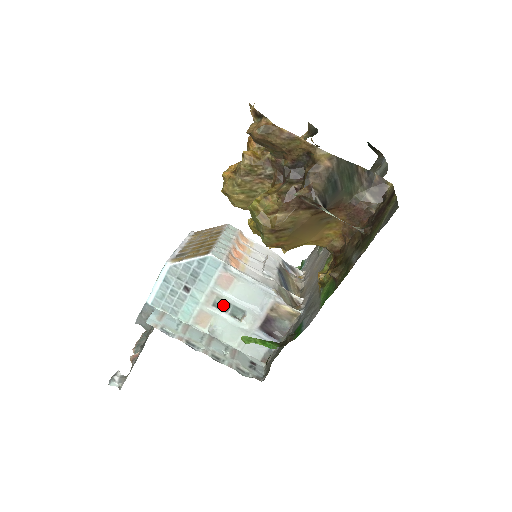
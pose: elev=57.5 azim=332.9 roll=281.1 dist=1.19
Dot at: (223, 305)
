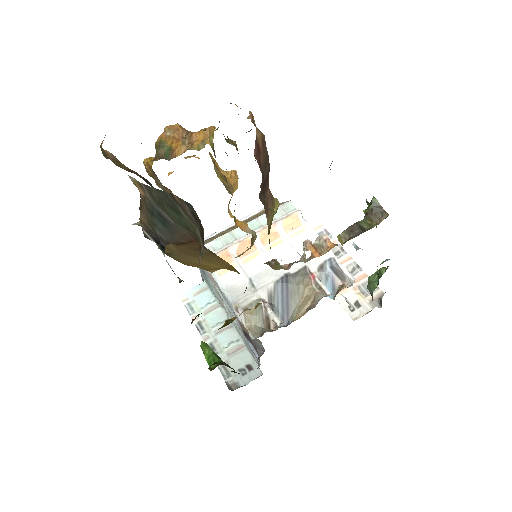
Dot at: occluded
